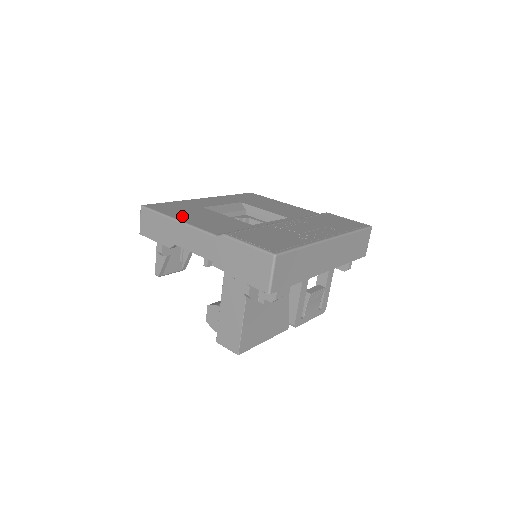
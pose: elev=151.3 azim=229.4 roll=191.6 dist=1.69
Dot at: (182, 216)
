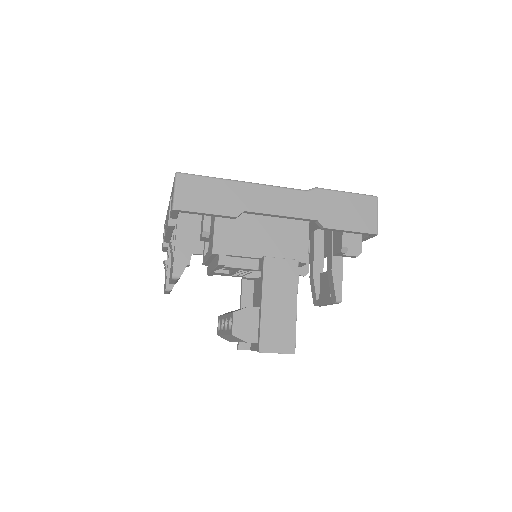
Dot at: occluded
